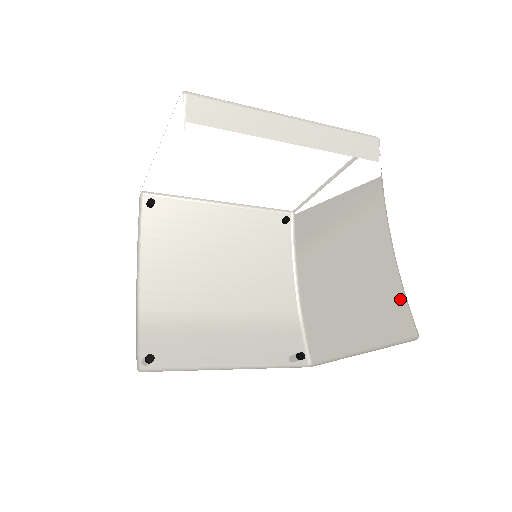
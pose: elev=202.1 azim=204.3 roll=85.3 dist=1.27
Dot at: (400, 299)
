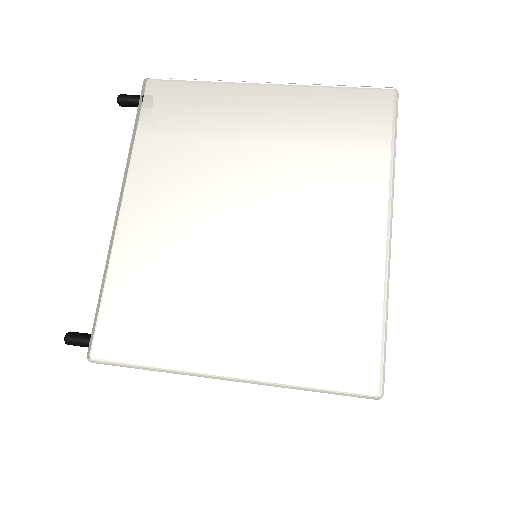
Dot at: occluded
